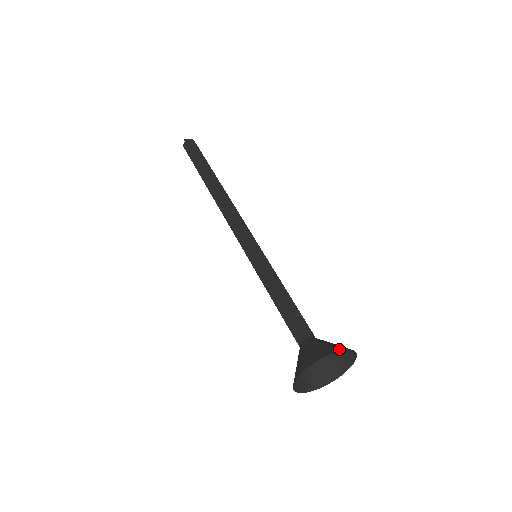
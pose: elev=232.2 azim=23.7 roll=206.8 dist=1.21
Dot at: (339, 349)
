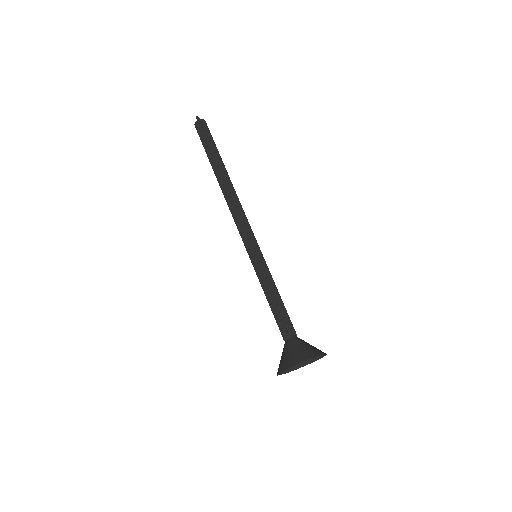
Dot at: (323, 352)
